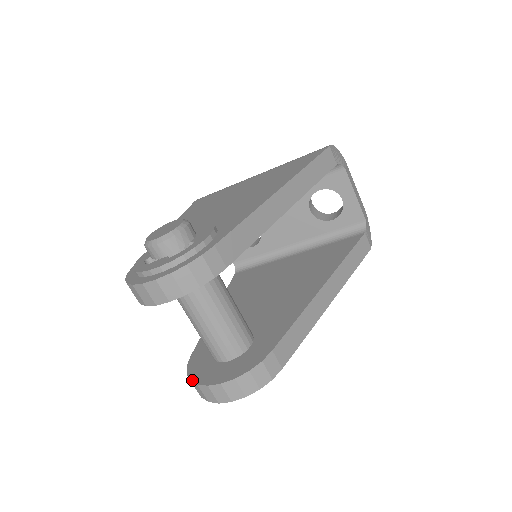
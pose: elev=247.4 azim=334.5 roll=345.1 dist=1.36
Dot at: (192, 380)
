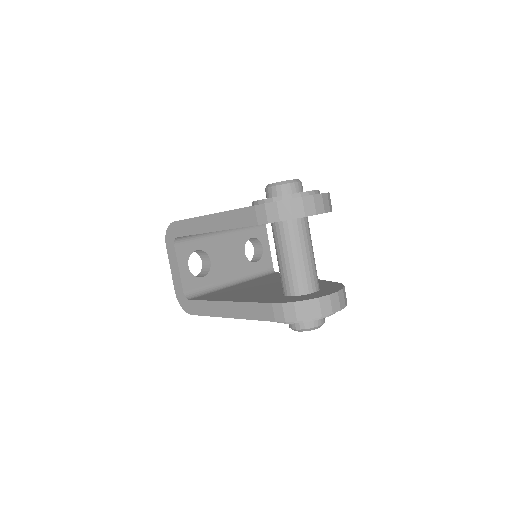
Dot at: (309, 299)
